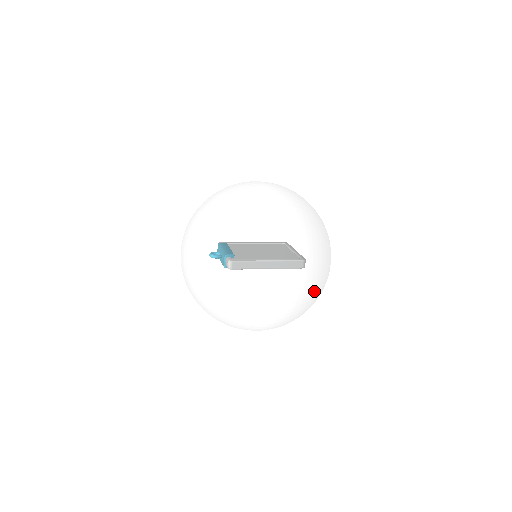
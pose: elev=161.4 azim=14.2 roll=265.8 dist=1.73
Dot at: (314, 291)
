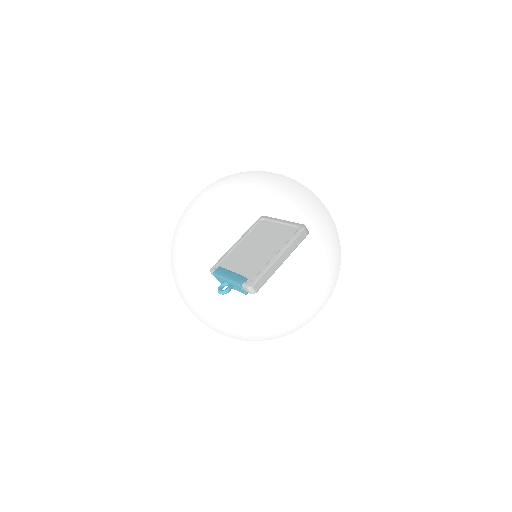
Dot at: (339, 249)
